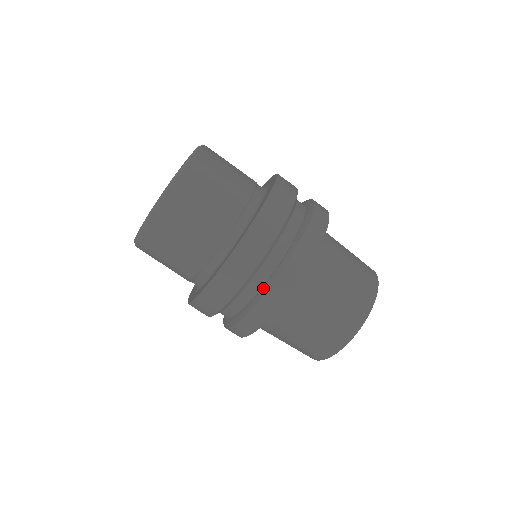
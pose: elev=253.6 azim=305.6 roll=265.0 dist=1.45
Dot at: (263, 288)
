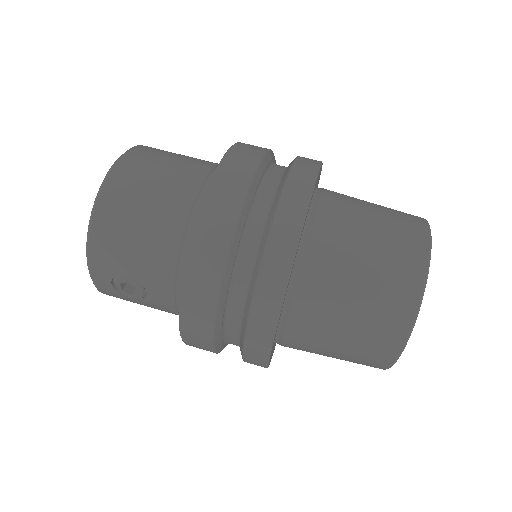
Dot at: (281, 181)
